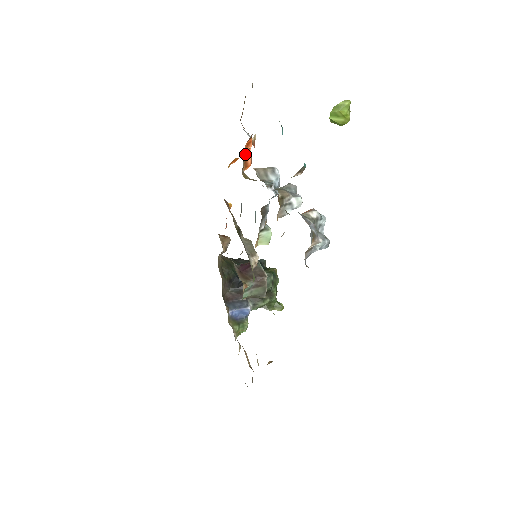
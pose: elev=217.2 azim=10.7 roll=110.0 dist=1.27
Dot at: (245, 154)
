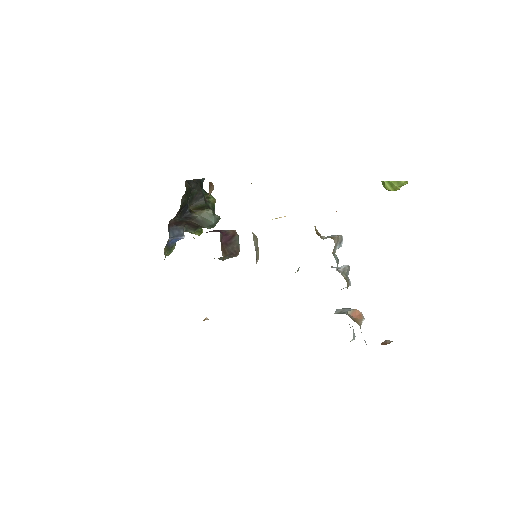
Dot at: occluded
